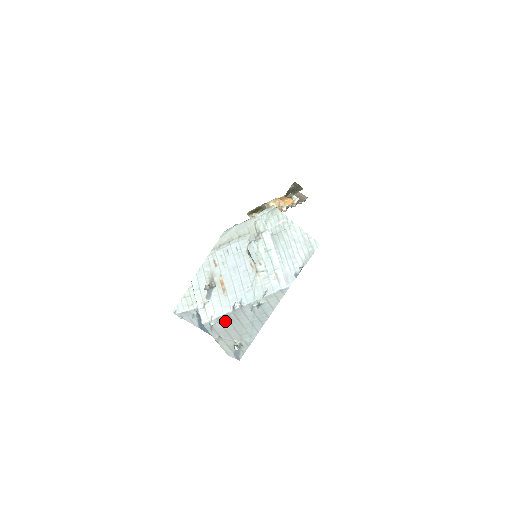
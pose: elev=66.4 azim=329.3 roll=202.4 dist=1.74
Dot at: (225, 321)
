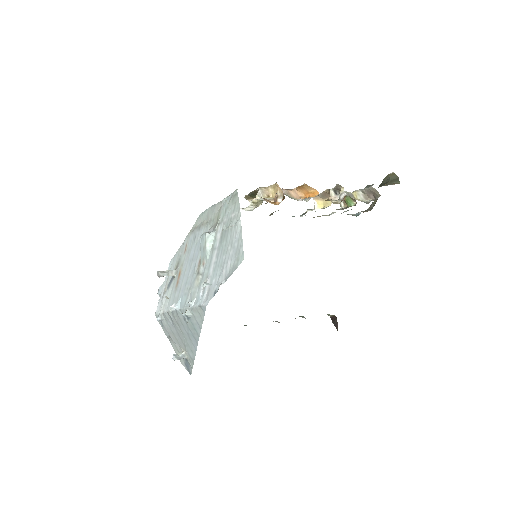
Dot at: (169, 321)
